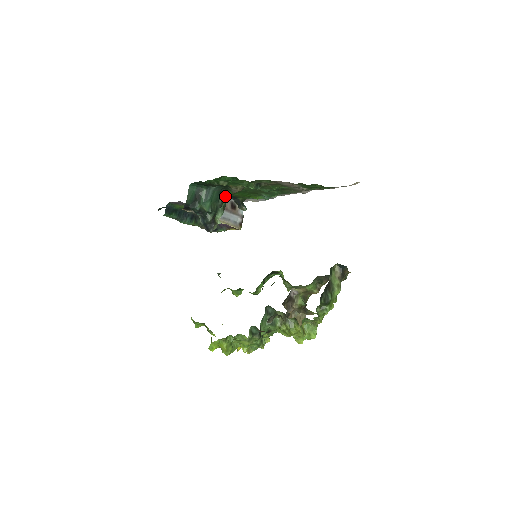
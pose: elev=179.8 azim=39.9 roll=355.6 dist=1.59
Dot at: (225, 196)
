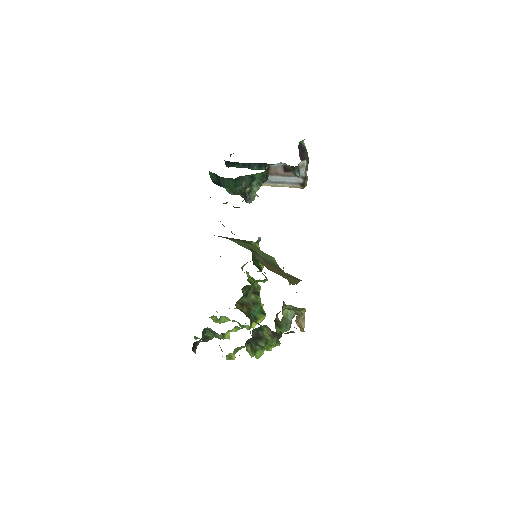
Dot at: (250, 178)
